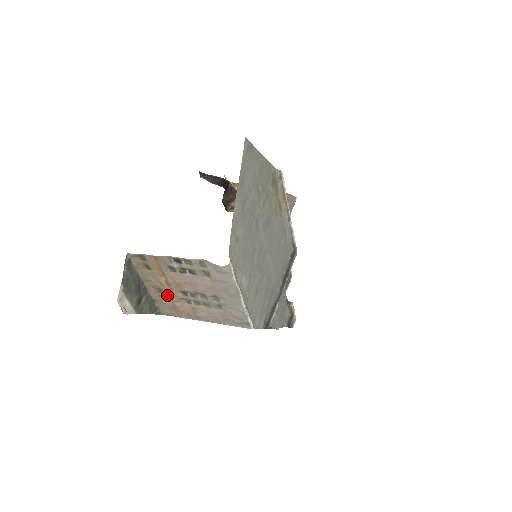
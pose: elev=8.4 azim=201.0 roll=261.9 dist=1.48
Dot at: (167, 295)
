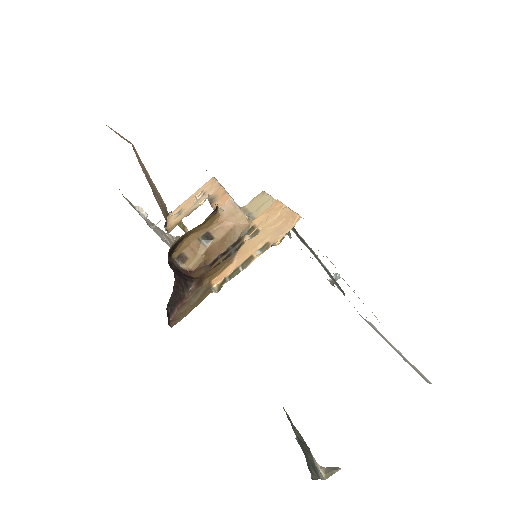
Dot at: occluded
